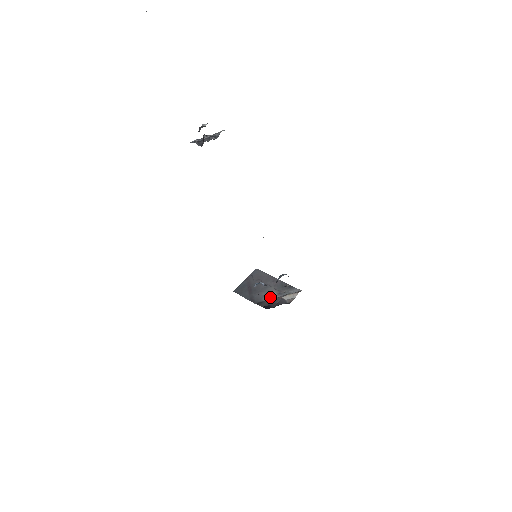
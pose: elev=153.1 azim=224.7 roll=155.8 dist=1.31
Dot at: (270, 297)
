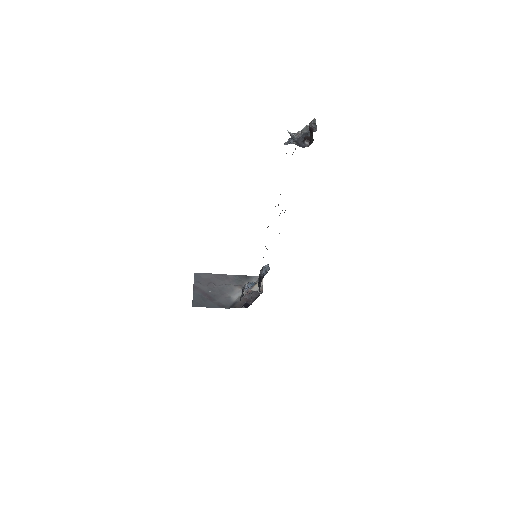
Dot at: (237, 295)
